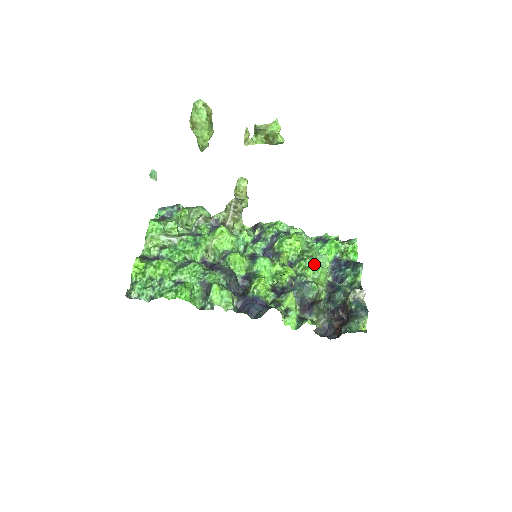
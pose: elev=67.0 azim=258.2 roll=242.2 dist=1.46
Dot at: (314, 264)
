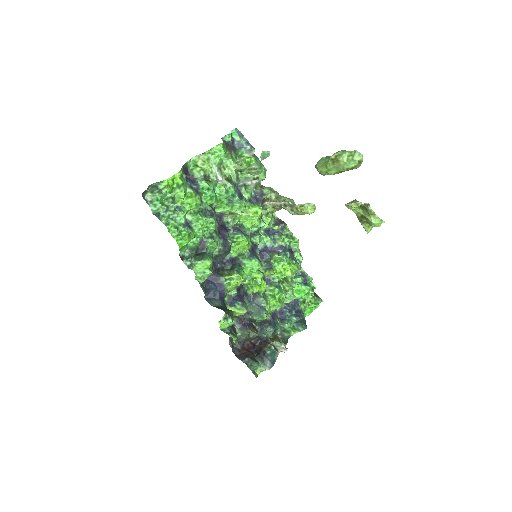
Dot at: (281, 298)
